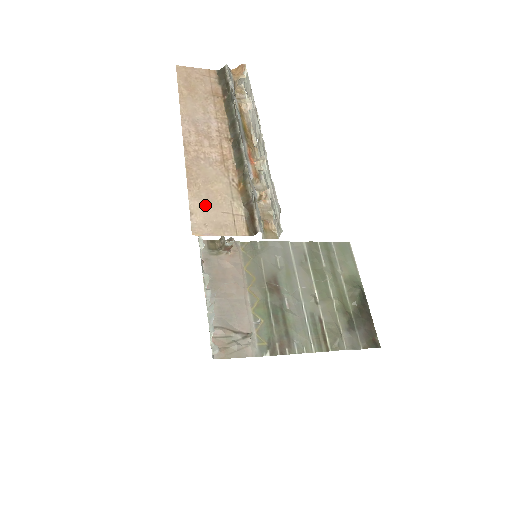
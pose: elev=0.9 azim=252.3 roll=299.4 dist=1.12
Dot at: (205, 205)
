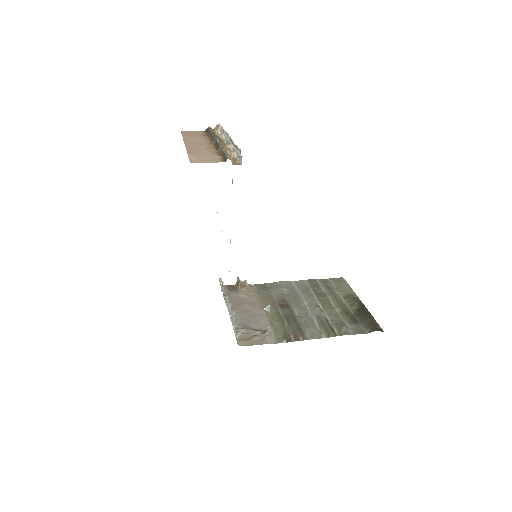
Dot at: (198, 157)
